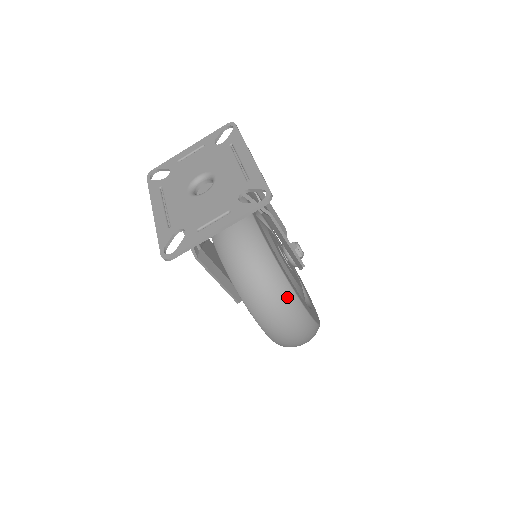
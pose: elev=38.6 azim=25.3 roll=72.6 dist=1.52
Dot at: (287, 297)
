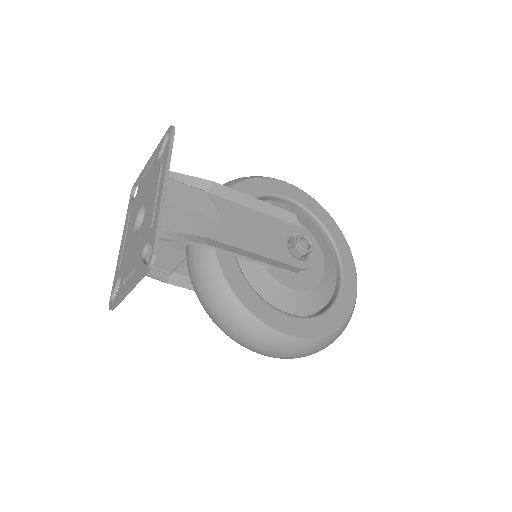
Dot at: (250, 328)
